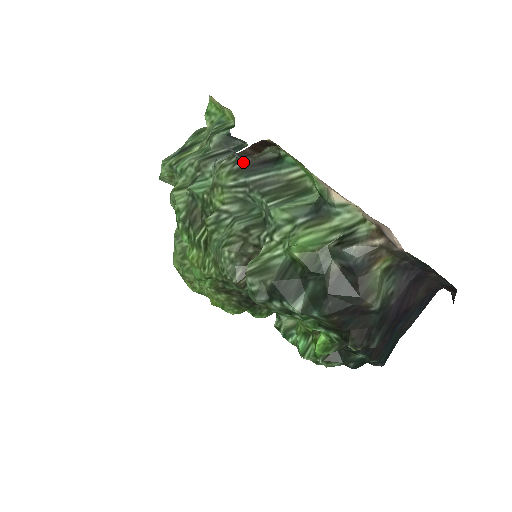
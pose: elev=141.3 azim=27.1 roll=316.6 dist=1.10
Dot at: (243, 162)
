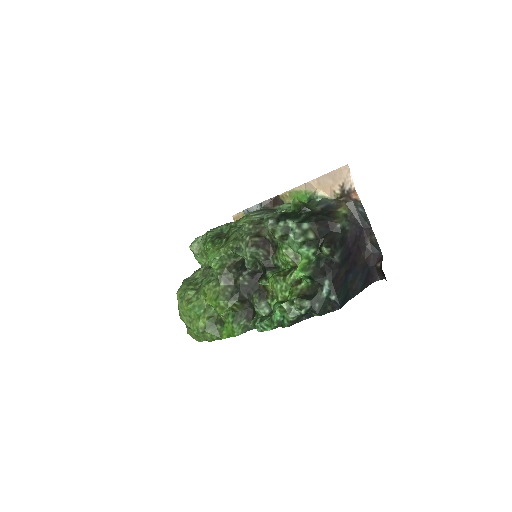
Dot at: (262, 209)
